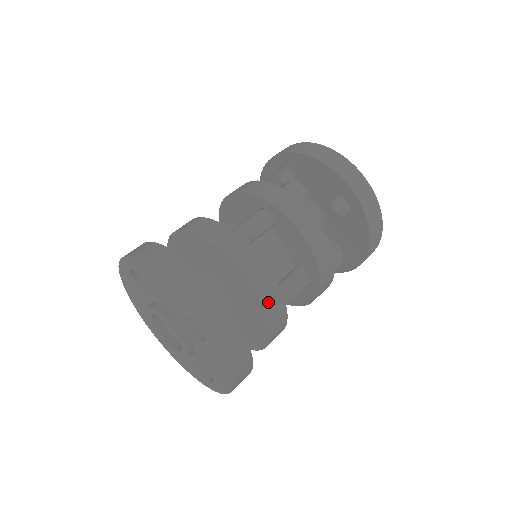
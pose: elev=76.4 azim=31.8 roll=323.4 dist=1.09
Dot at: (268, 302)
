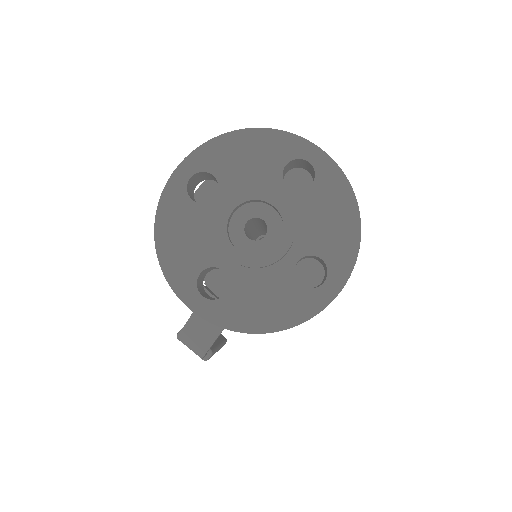
Dot at: occluded
